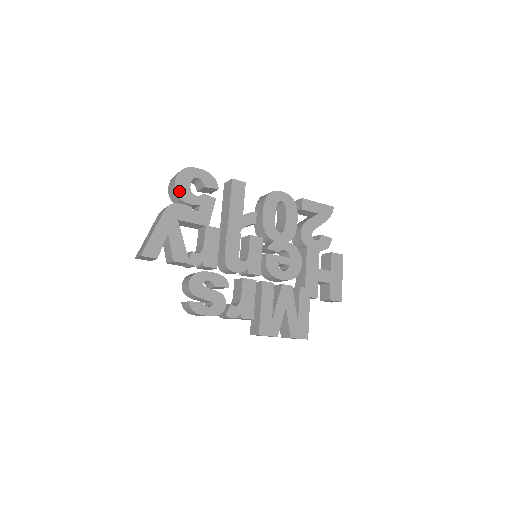
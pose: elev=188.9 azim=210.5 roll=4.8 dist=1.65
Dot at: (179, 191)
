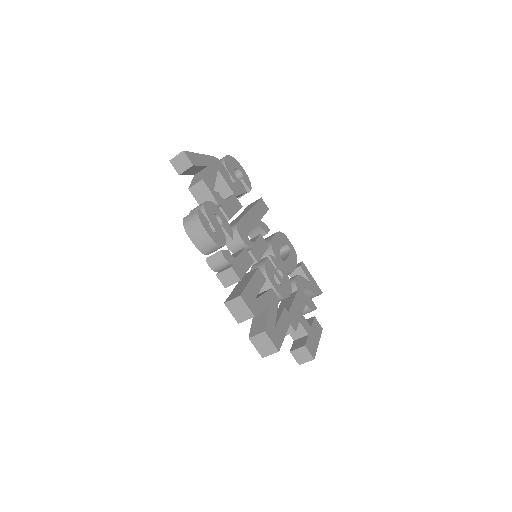
Dot at: (226, 161)
